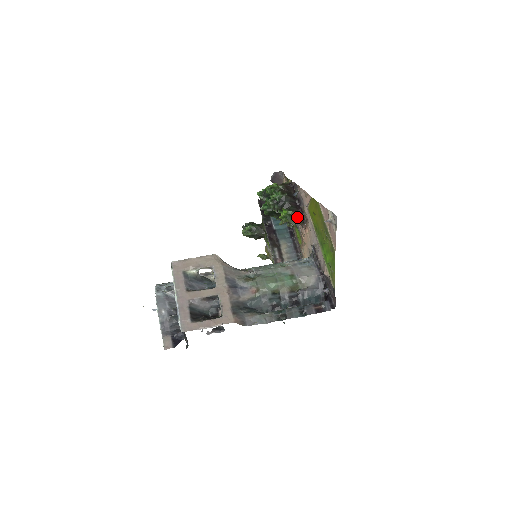
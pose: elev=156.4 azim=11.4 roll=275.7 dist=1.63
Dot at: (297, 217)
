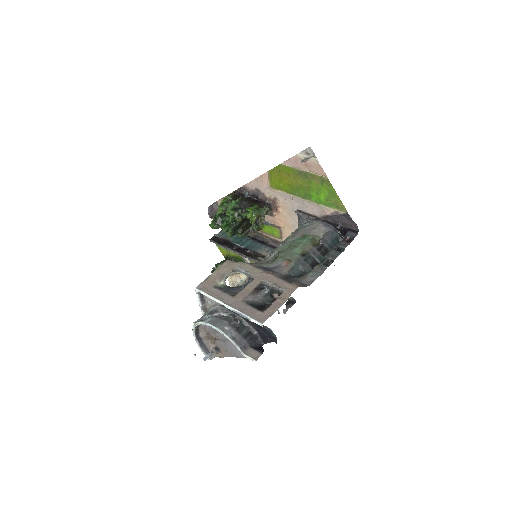
Dot at: (263, 208)
